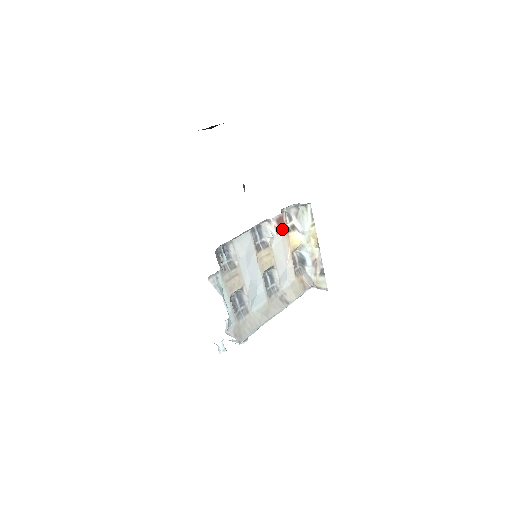
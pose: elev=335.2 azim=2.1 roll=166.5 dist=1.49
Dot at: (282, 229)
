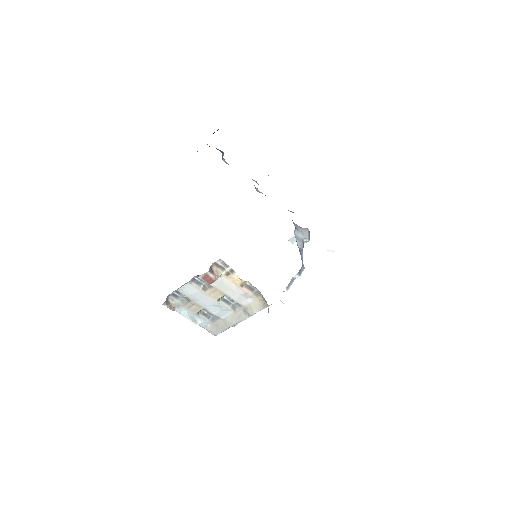
Dot at: (211, 281)
